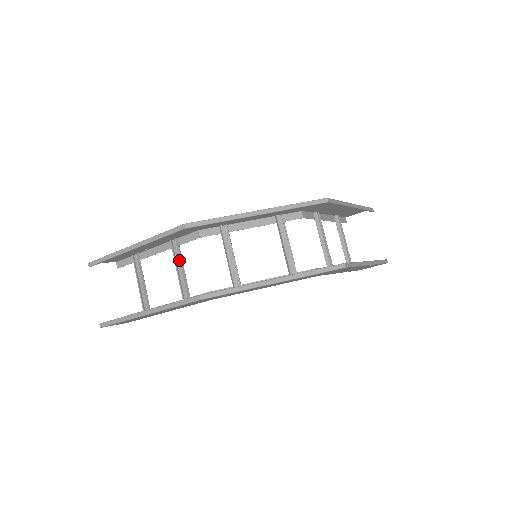
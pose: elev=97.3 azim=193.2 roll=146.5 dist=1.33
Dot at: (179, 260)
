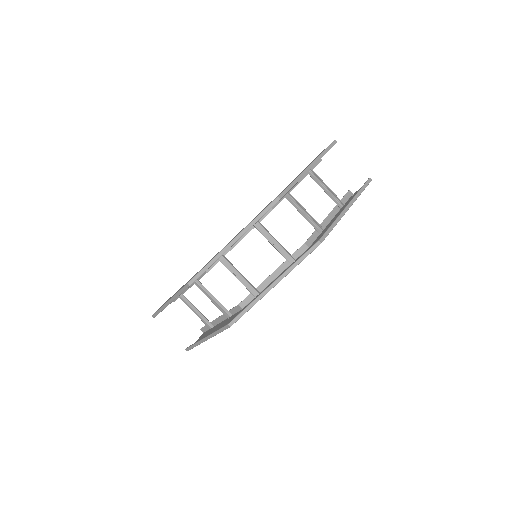
Dot at: (205, 291)
